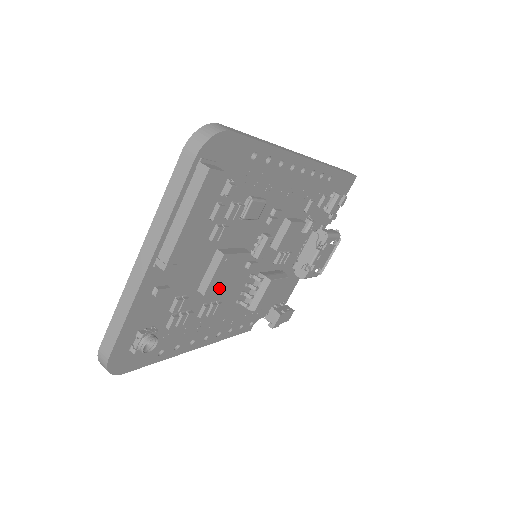
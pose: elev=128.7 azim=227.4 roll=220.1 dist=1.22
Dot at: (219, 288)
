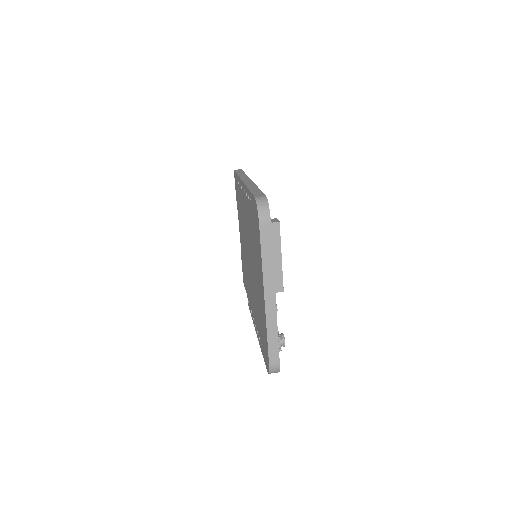
Dot at: occluded
